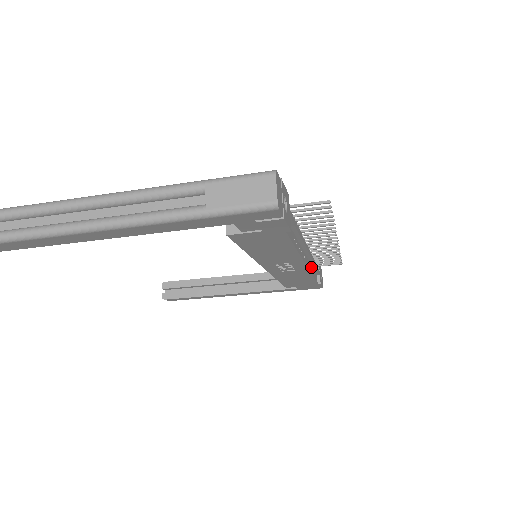
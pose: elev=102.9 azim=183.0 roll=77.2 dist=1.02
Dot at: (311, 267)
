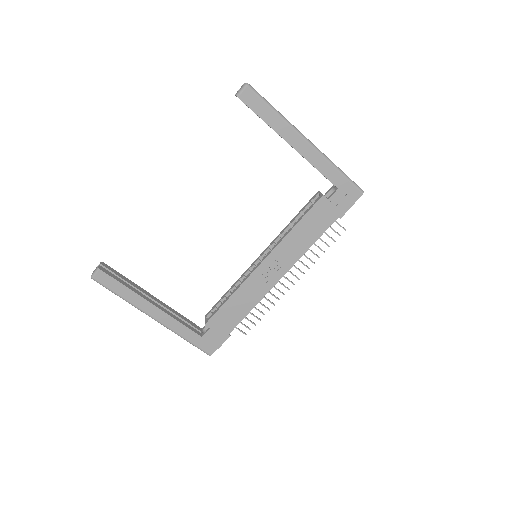
Dot at: occluded
